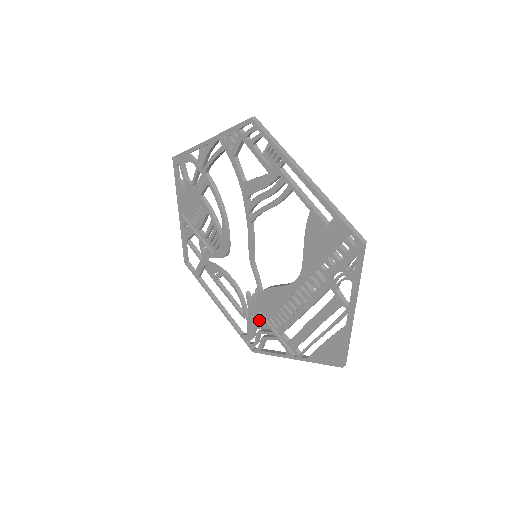
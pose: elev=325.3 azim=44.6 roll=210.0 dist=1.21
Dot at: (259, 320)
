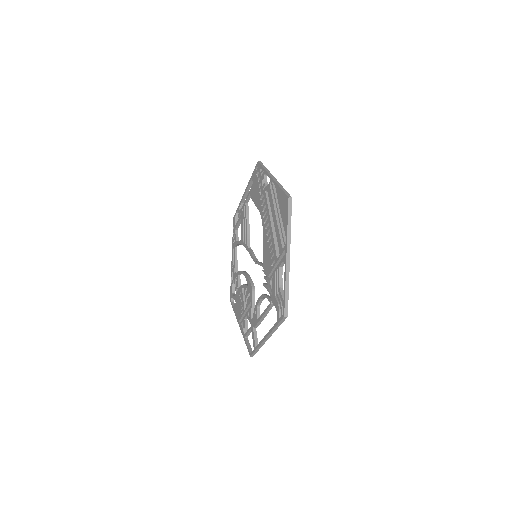
Dot at: (273, 284)
